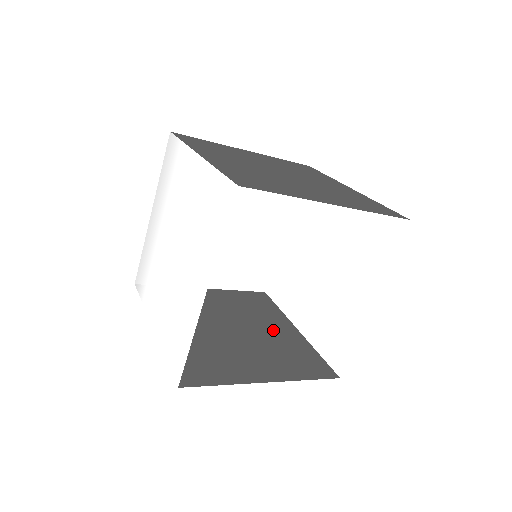
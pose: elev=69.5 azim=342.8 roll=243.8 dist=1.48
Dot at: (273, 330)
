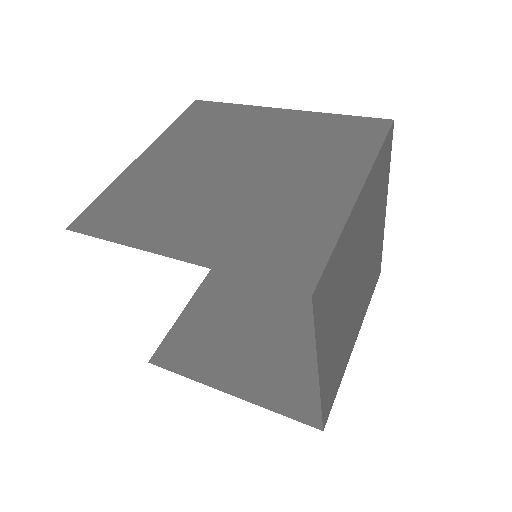
Dot at: occluded
